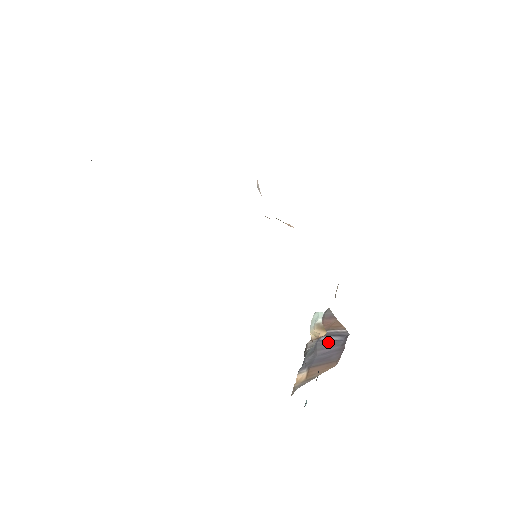
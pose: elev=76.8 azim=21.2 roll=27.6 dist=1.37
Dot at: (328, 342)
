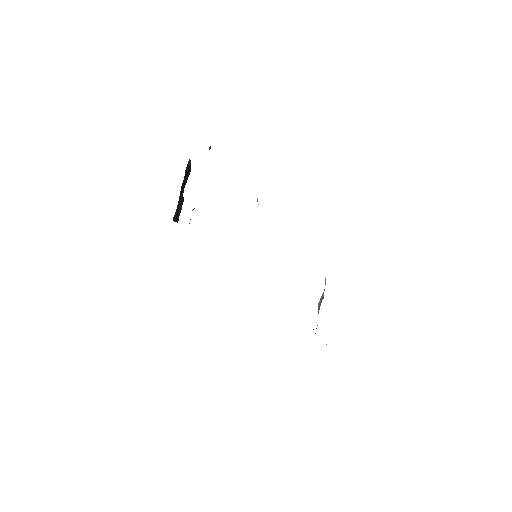
Dot at: (318, 306)
